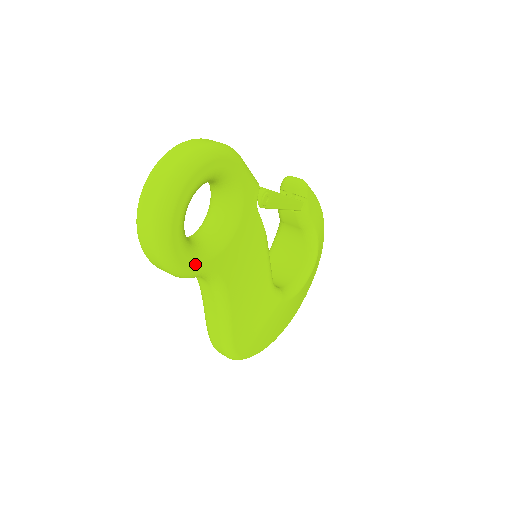
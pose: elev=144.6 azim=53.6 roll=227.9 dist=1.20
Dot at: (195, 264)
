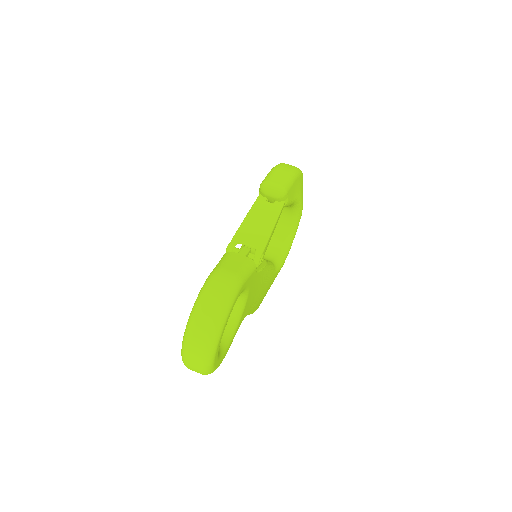
Dot at: (229, 345)
